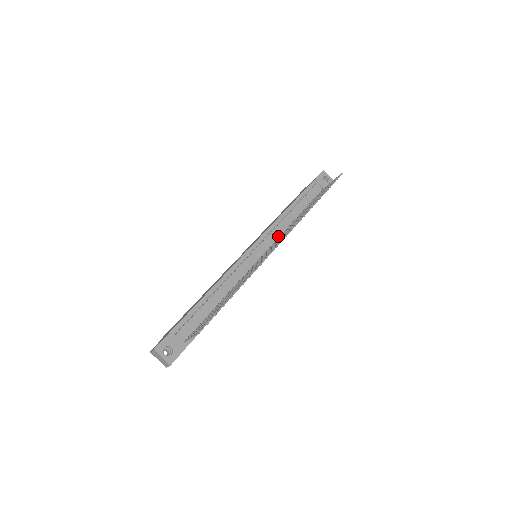
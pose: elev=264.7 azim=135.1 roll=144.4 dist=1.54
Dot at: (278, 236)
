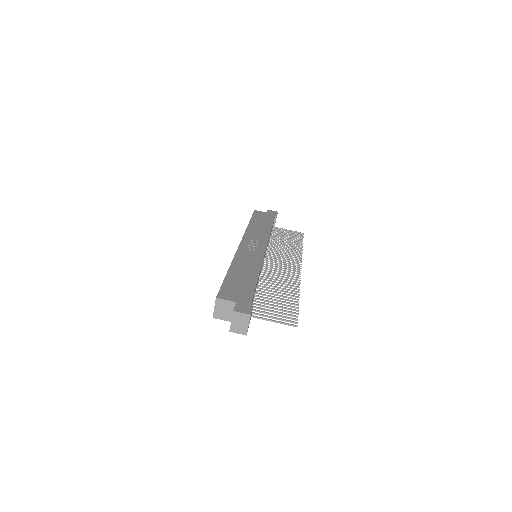
Dot at: (267, 249)
